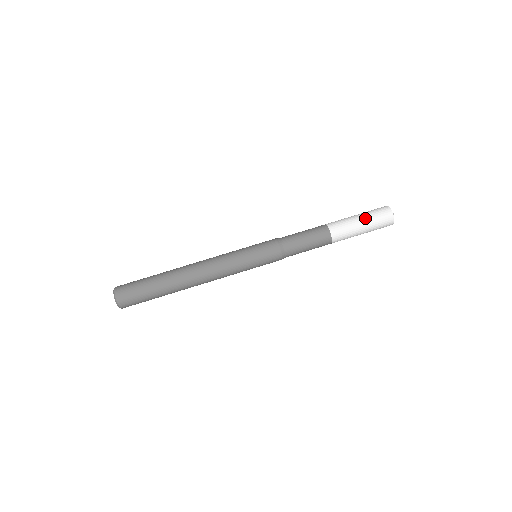
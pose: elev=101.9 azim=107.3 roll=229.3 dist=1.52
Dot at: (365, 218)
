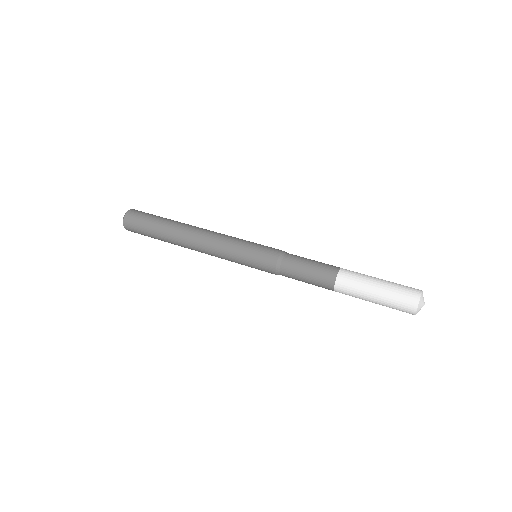
Dot at: (384, 287)
